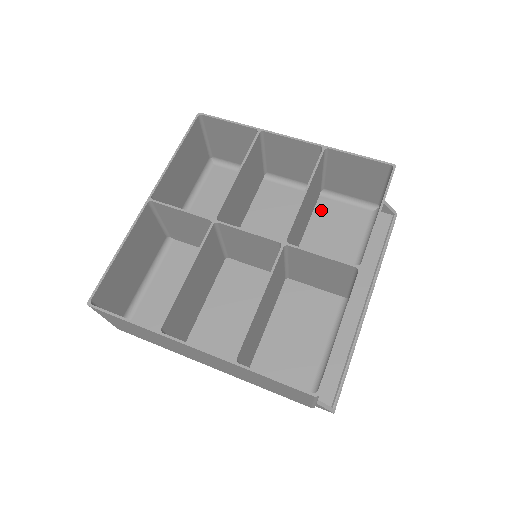
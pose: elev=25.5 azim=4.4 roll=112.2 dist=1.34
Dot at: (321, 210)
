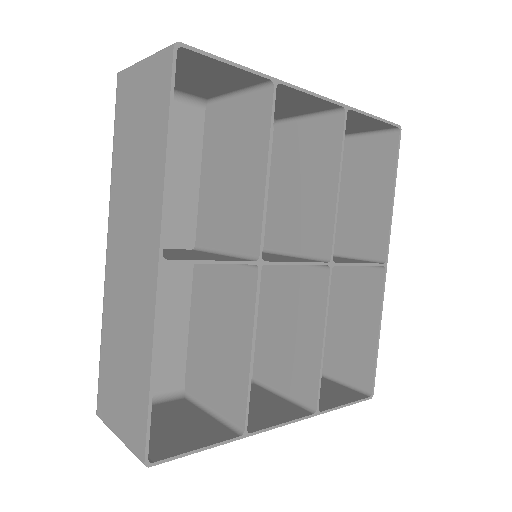
Dot at: occluded
